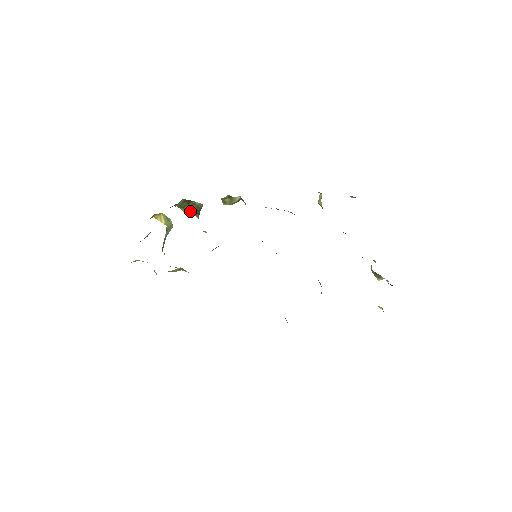
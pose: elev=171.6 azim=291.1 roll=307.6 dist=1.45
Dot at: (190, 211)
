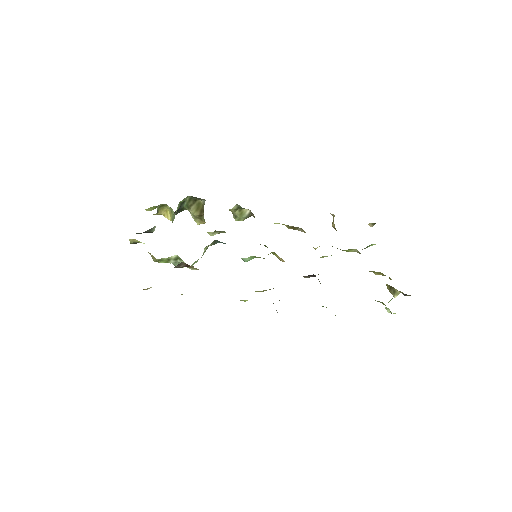
Dot at: (196, 212)
